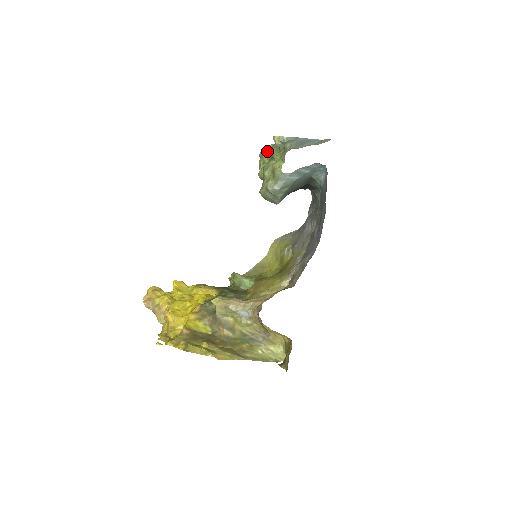
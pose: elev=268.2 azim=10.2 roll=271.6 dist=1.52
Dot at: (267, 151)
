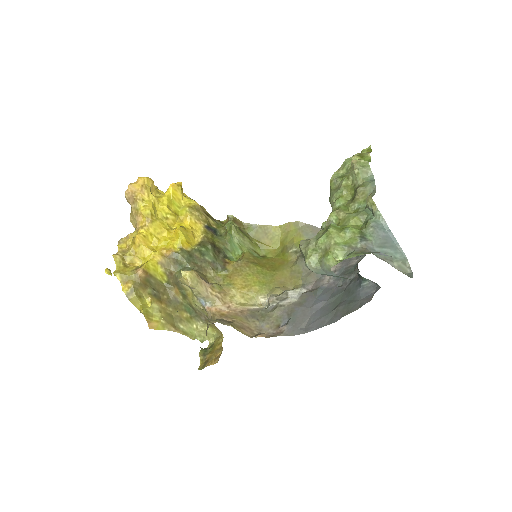
Dot at: (360, 176)
